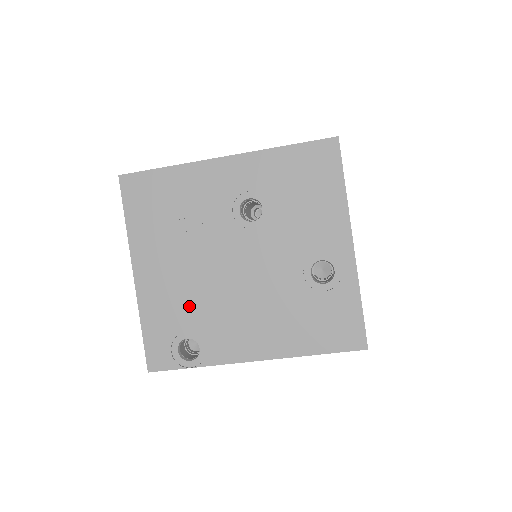
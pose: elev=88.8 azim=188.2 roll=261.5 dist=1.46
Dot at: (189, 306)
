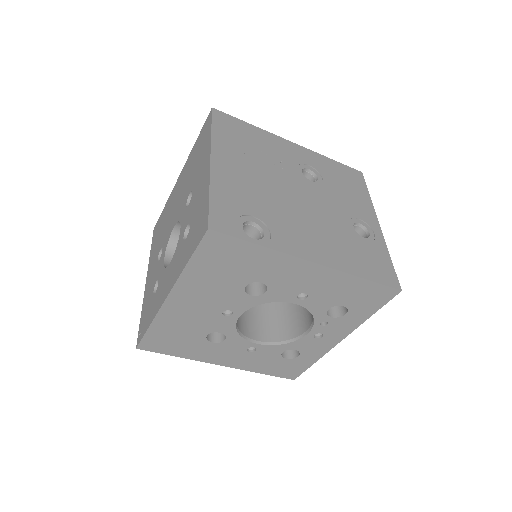
Dot at: (259, 201)
